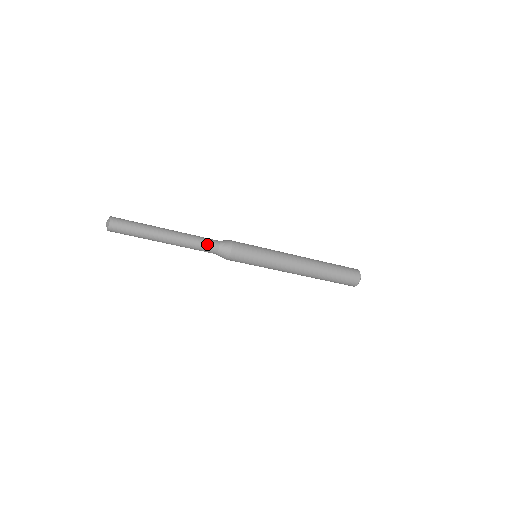
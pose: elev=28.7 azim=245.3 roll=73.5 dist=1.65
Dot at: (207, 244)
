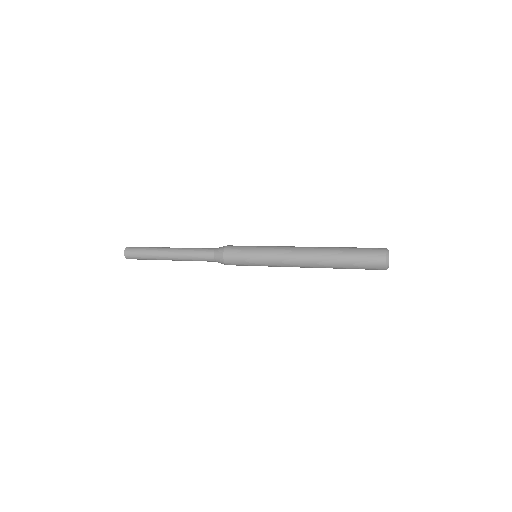
Dot at: (202, 256)
